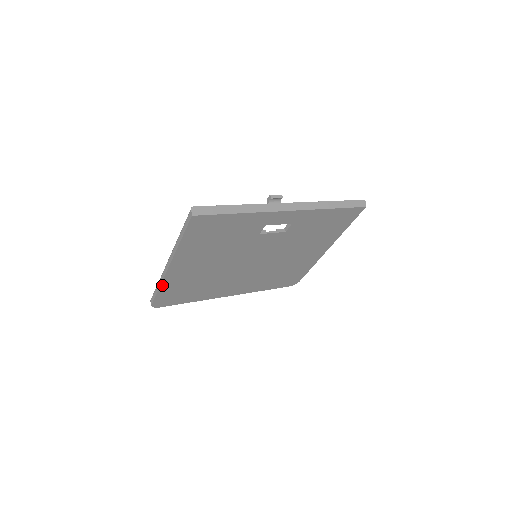
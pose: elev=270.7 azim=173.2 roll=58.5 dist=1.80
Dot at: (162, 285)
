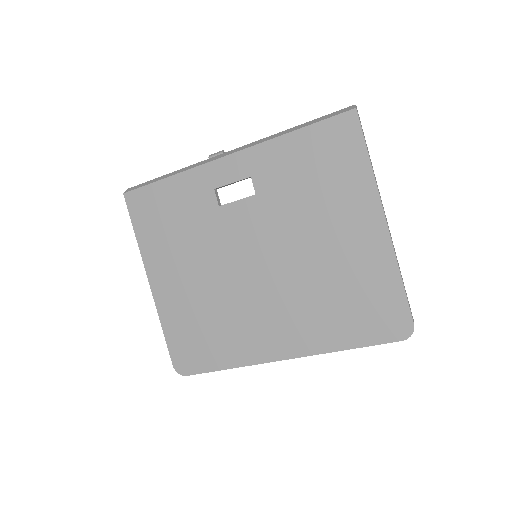
Dot at: (163, 321)
